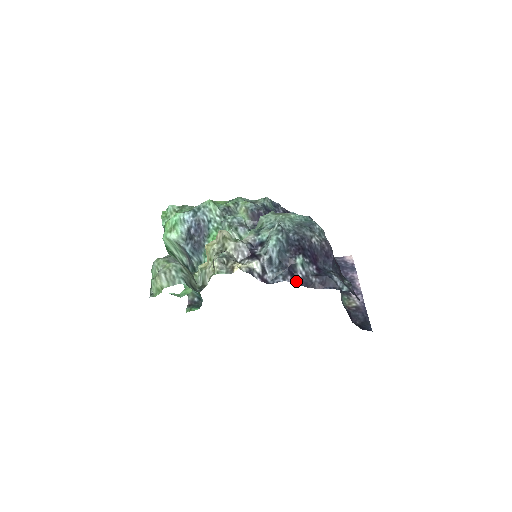
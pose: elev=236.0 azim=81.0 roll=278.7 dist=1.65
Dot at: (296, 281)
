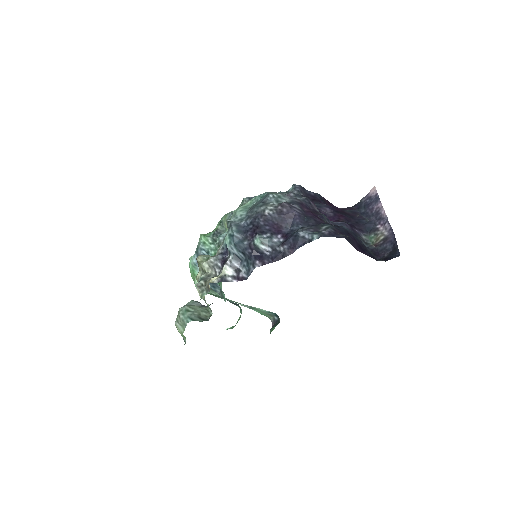
Dot at: (266, 261)
